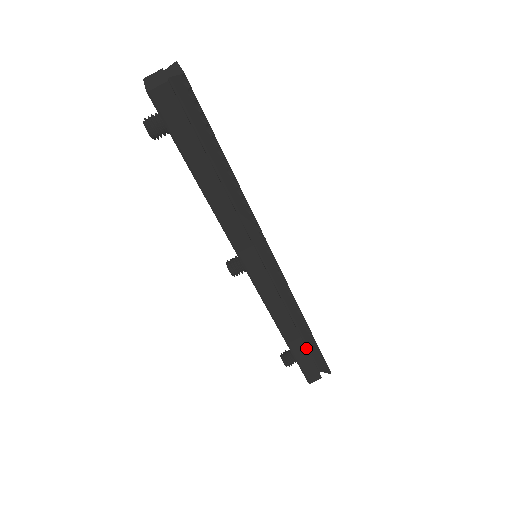
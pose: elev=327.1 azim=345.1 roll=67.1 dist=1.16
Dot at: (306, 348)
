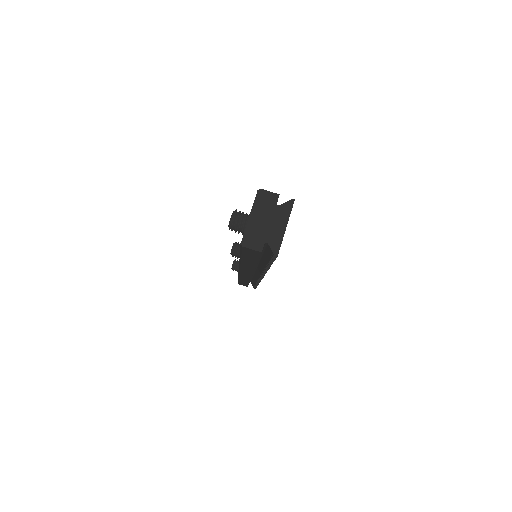
Dot at: occluded
